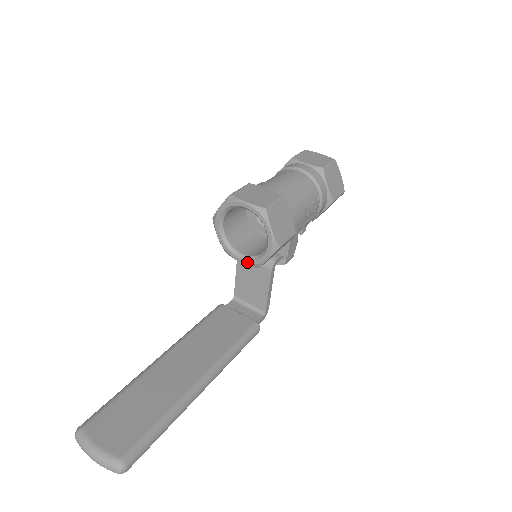
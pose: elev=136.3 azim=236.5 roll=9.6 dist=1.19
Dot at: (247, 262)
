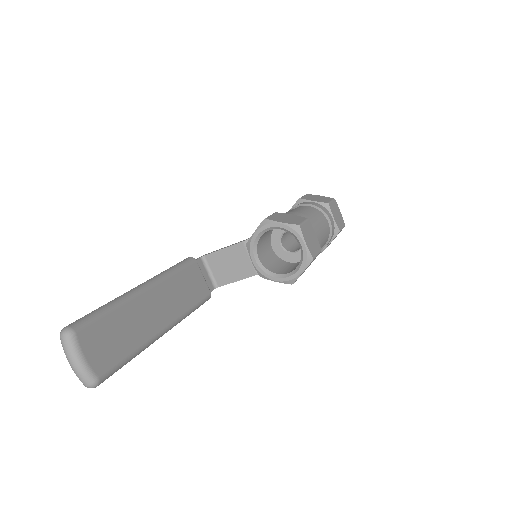
Dot at: (258, 267)
